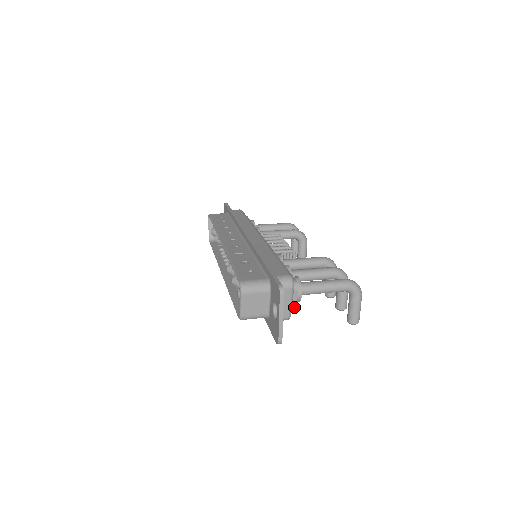
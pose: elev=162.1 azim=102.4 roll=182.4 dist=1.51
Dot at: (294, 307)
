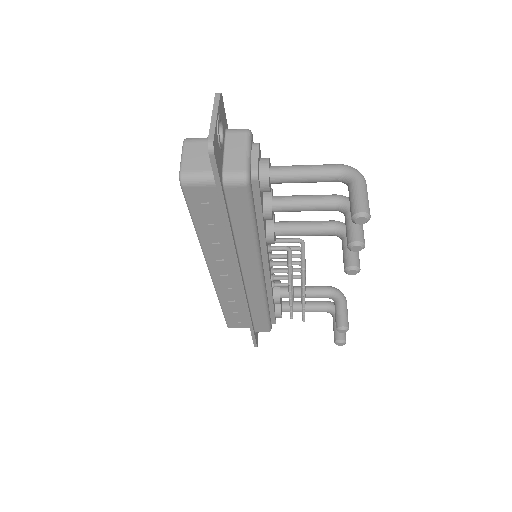
Dot at: (255, 169)
